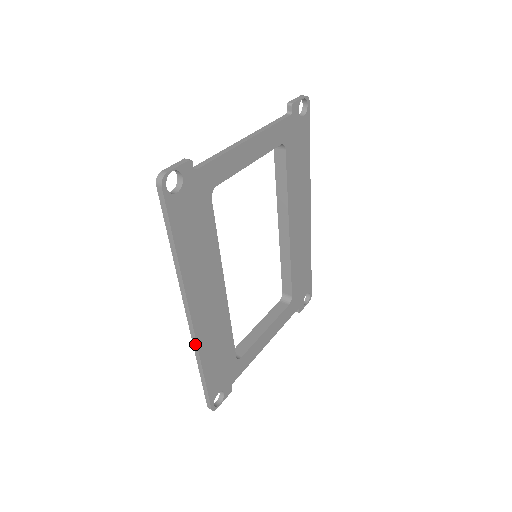
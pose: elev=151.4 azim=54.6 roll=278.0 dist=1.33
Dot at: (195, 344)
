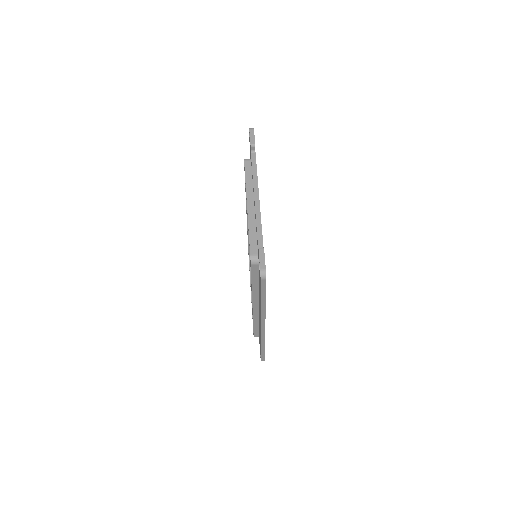
Dot at: (263, 338)
